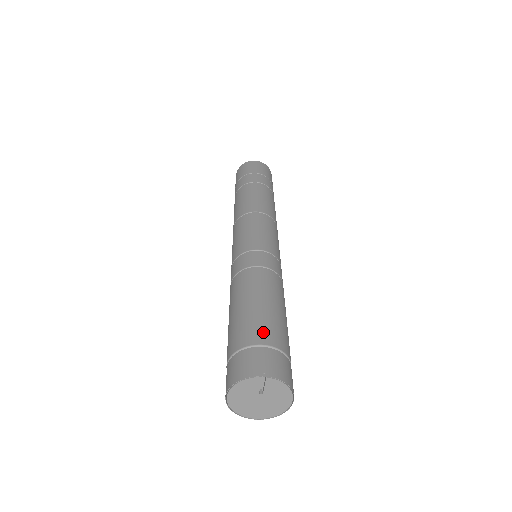
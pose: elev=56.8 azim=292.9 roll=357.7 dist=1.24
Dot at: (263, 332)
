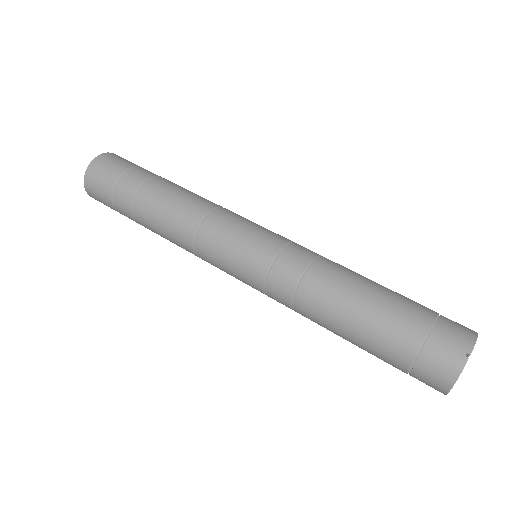
Dot at: (410, 325)
